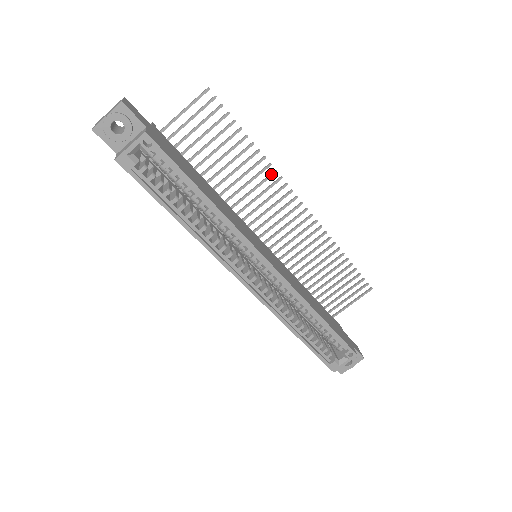
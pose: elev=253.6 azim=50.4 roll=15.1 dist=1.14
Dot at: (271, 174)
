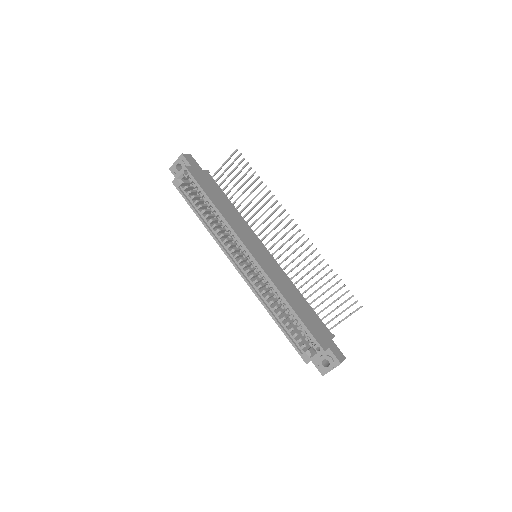
Dot at: (274, 202)
